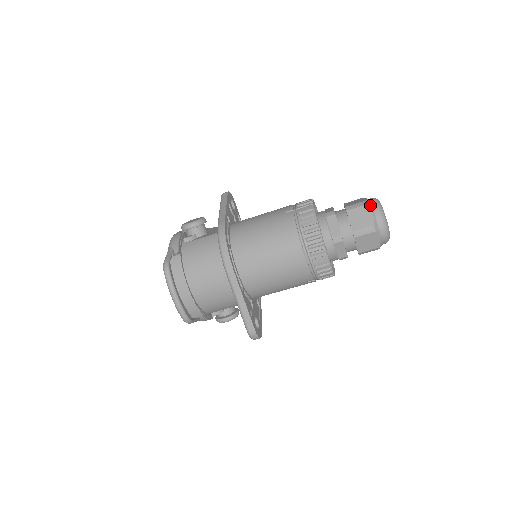
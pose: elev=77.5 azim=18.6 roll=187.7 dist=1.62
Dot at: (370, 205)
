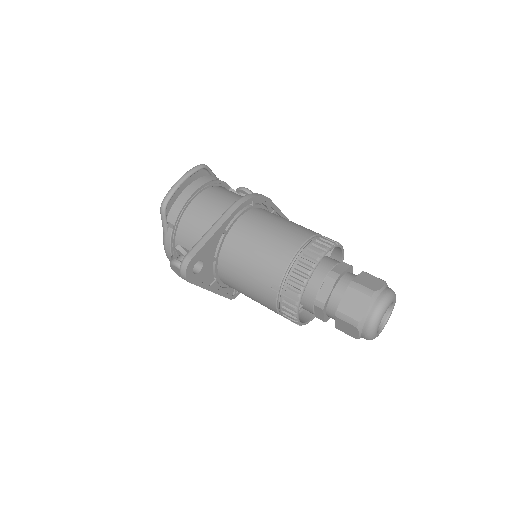
Dot at: (387, 285)
